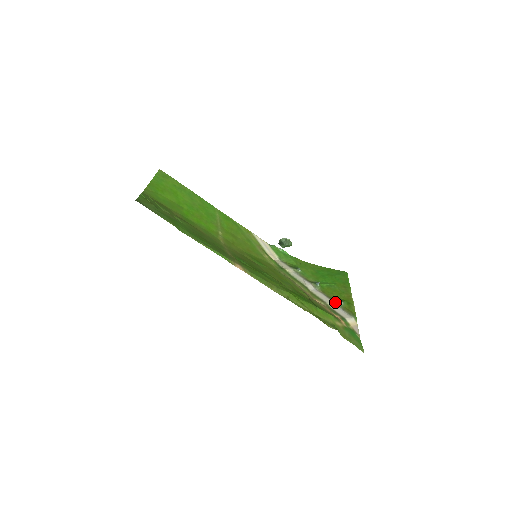
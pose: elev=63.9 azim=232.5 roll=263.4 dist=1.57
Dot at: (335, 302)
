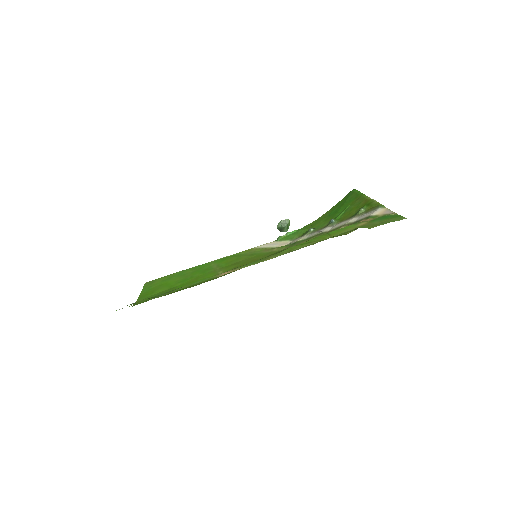
Dot at: (355, 216)
